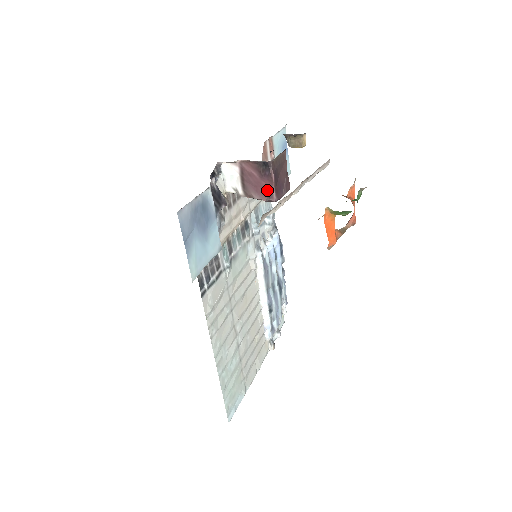
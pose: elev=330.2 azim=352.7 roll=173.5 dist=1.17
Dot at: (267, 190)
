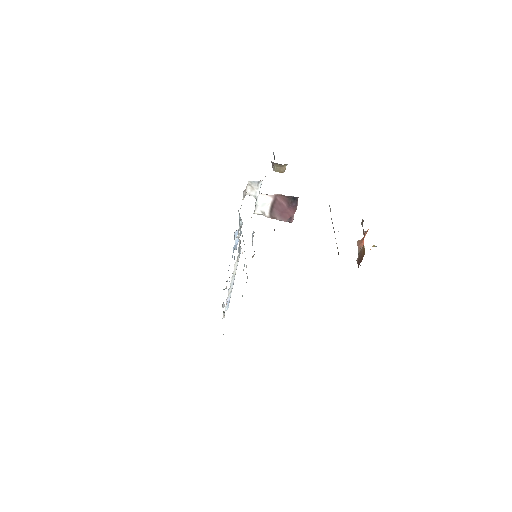
Dot at: (289, 215)
